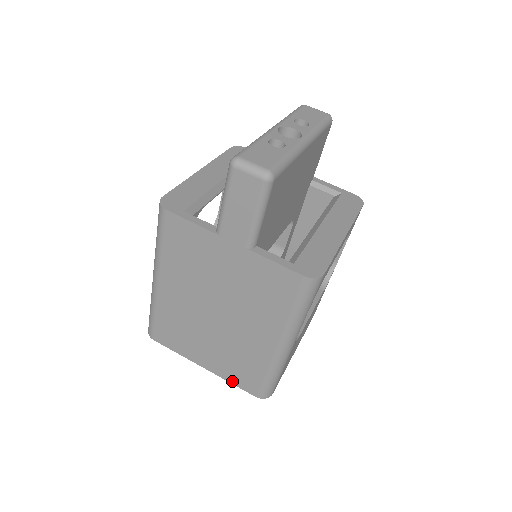
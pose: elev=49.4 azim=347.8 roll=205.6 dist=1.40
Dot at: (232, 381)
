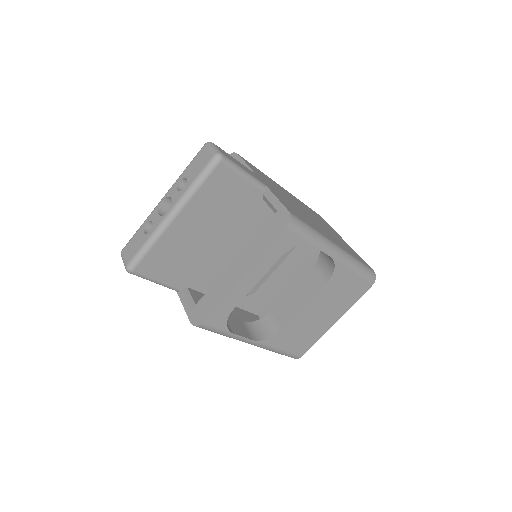
Dot at: occluded
